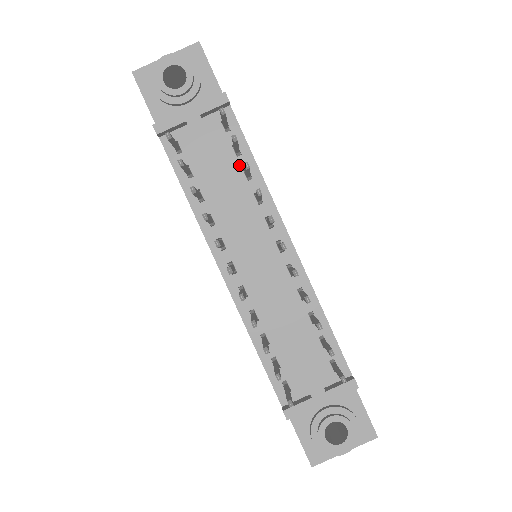
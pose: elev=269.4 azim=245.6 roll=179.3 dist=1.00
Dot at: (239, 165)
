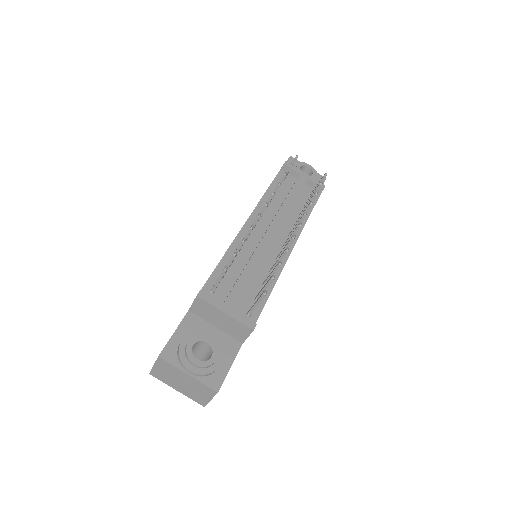
Dot at: (302, 208)
